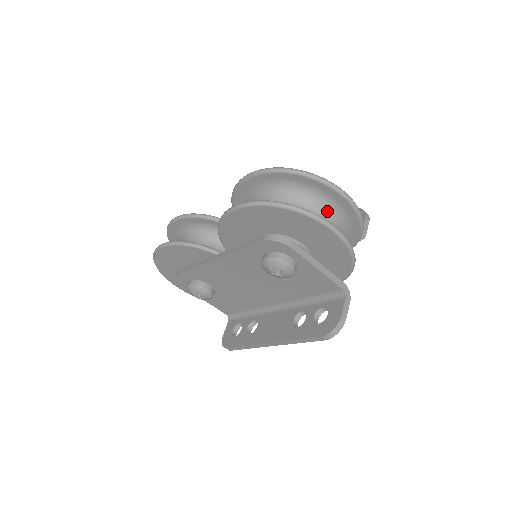
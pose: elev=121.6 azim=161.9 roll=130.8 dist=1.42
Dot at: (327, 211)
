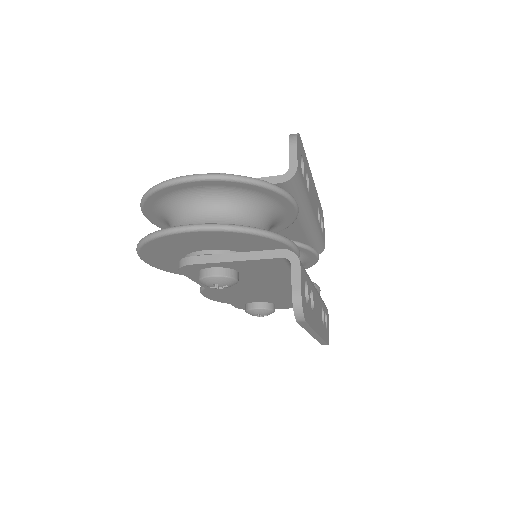
Dot at: (201, 201)
